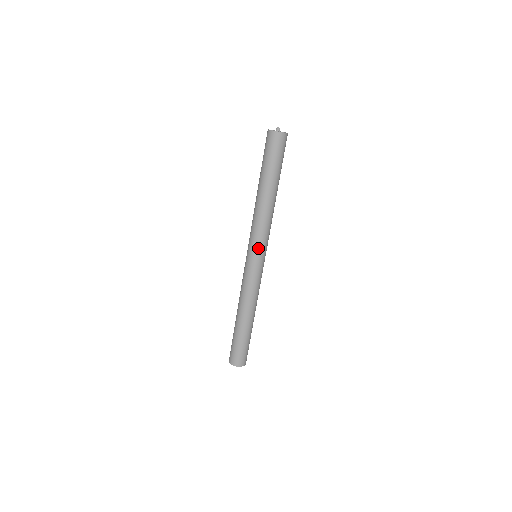
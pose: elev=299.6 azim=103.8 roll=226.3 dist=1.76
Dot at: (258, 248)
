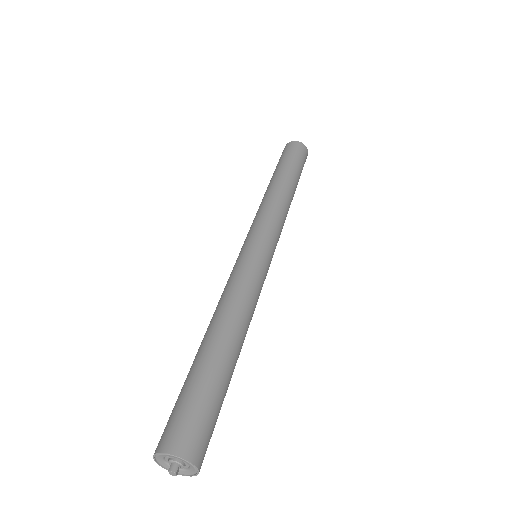
Dot at: (264, 232)
